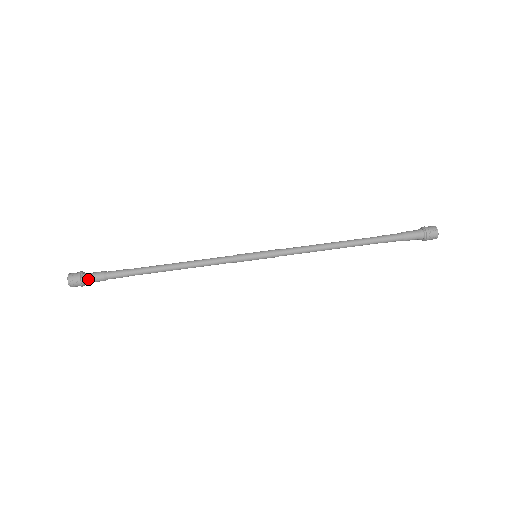
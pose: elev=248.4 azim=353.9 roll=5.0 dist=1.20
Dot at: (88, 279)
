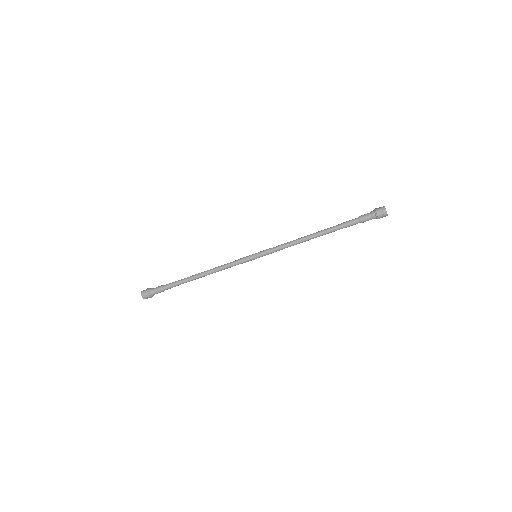
Dot at: (154, 293)
